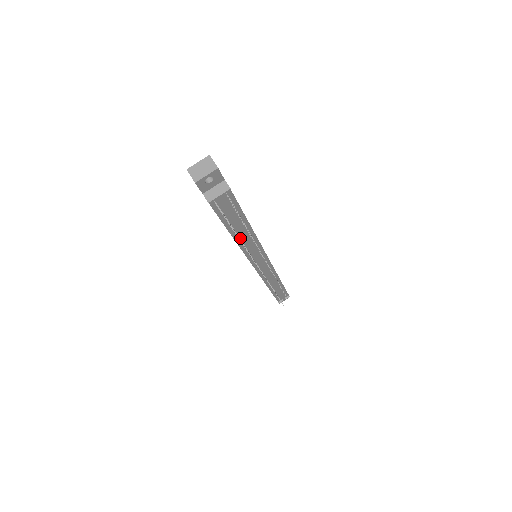
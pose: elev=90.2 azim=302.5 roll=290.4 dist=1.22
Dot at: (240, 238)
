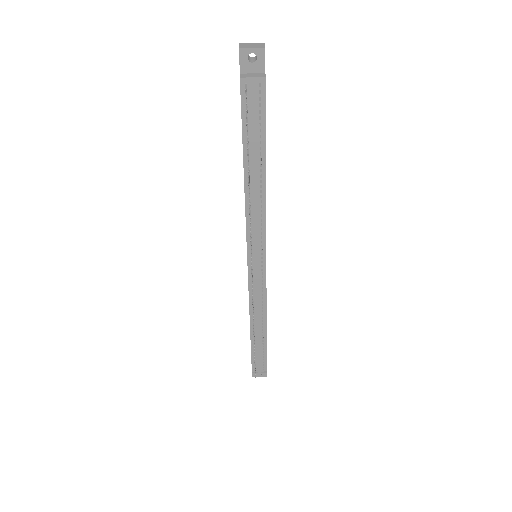
Dot at: (250, 183)
